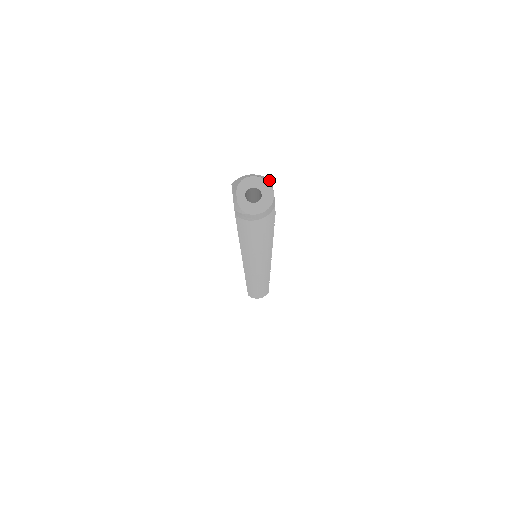
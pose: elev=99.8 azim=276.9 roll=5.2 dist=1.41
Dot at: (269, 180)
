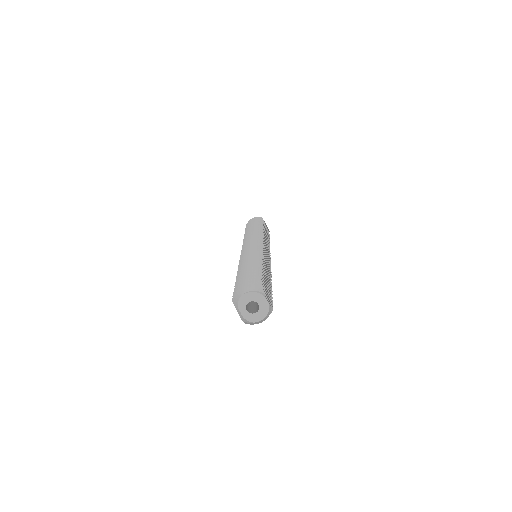
Dot at: (259, 286)
